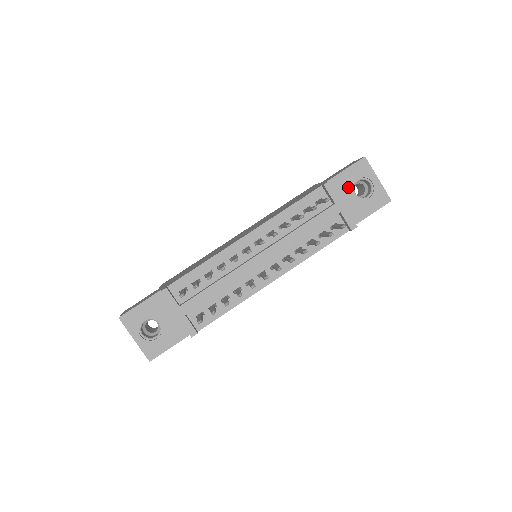
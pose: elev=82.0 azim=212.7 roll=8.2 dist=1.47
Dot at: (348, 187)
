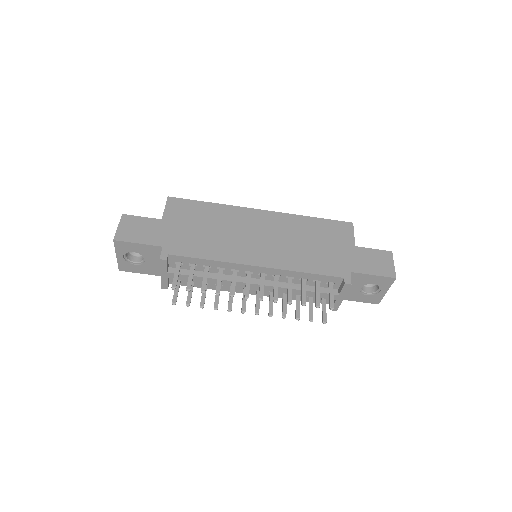
Dot at: (362, 283)
